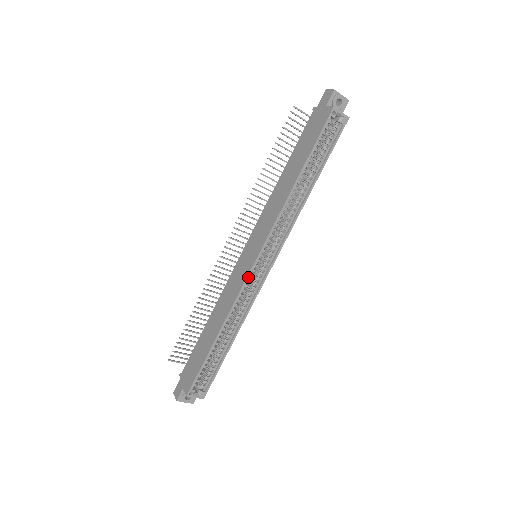
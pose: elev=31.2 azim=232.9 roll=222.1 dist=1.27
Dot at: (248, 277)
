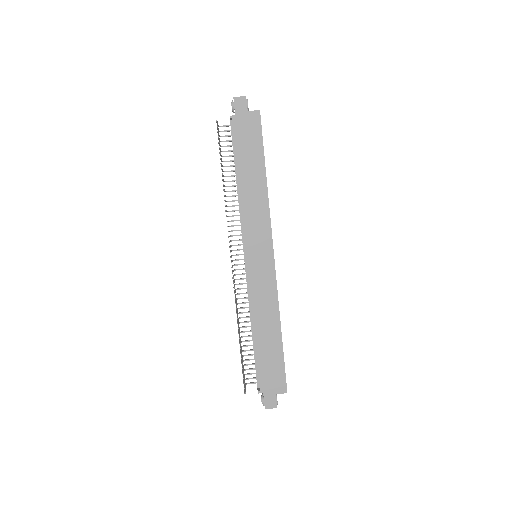
Dot at: (275, 271)
